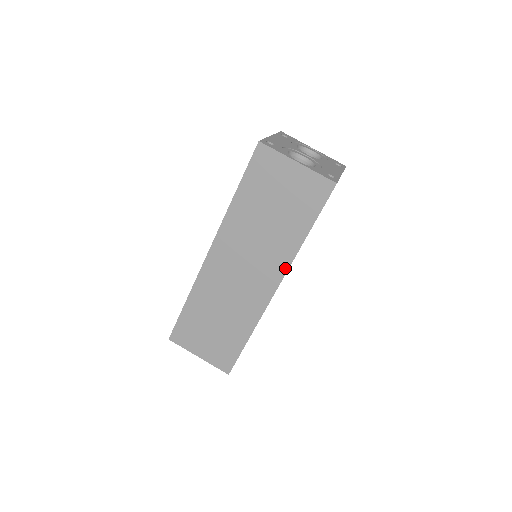
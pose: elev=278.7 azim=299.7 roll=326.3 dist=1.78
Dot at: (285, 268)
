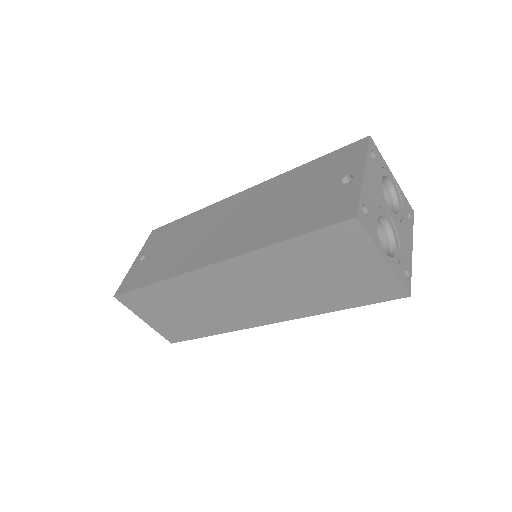
Dot at: (292, 317)
